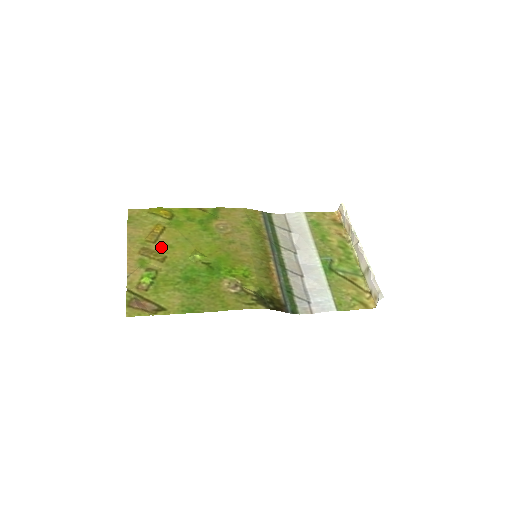
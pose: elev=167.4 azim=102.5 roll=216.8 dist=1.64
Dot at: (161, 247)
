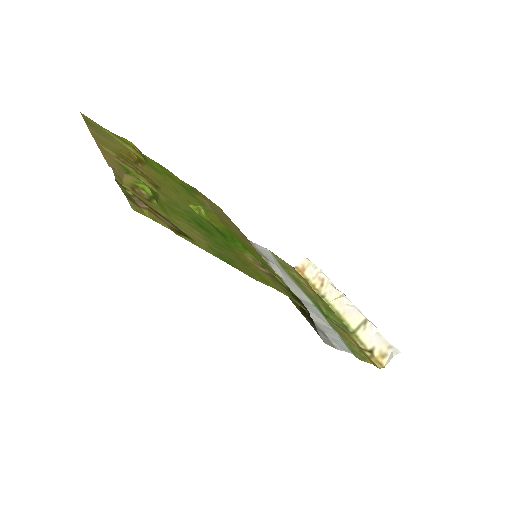
Dot at: (146, 173)
